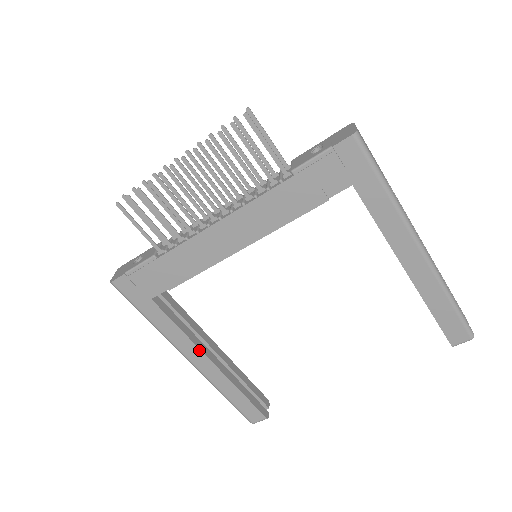
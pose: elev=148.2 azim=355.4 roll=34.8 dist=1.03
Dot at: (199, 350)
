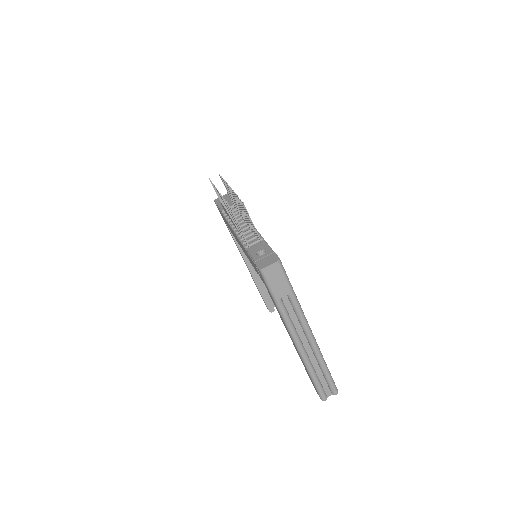
Dot at: (244, 259)
